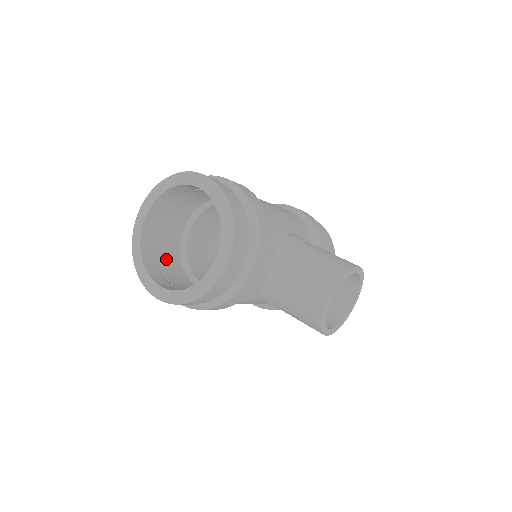
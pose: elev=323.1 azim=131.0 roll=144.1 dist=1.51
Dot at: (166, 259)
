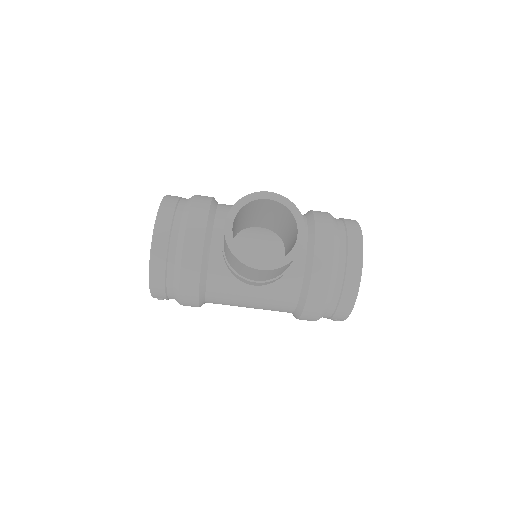
Dot at: occluded
